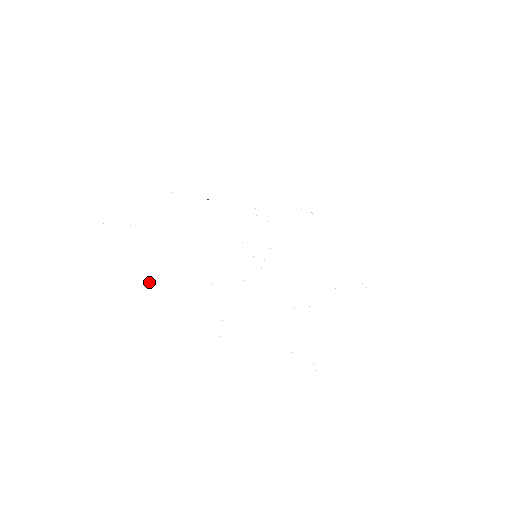
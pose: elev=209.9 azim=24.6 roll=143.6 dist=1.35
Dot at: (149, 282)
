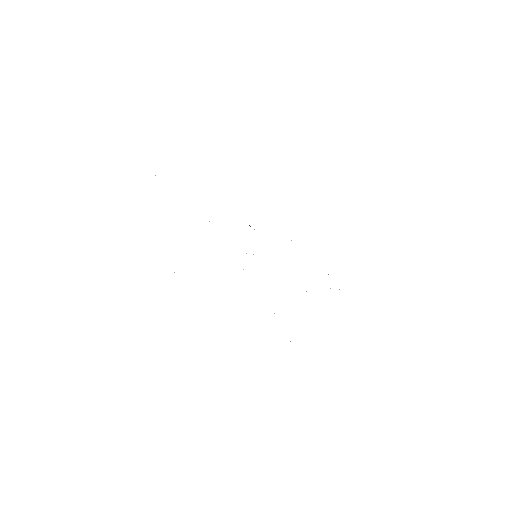
Dot at: occluded
